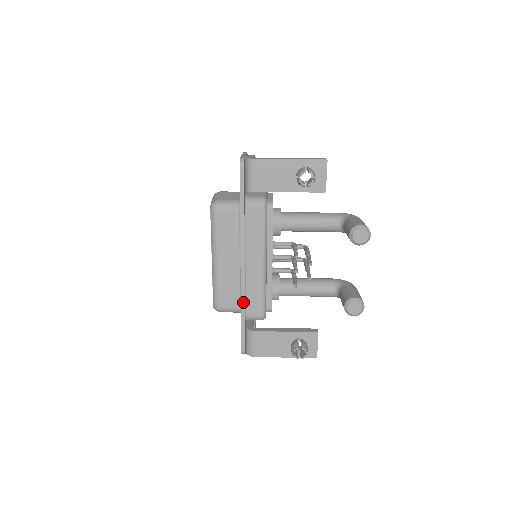
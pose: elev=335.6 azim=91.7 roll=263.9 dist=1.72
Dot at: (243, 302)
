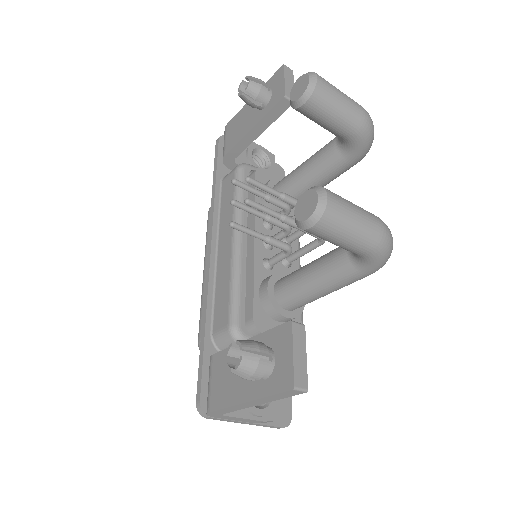
Dot at: (205, 306)
